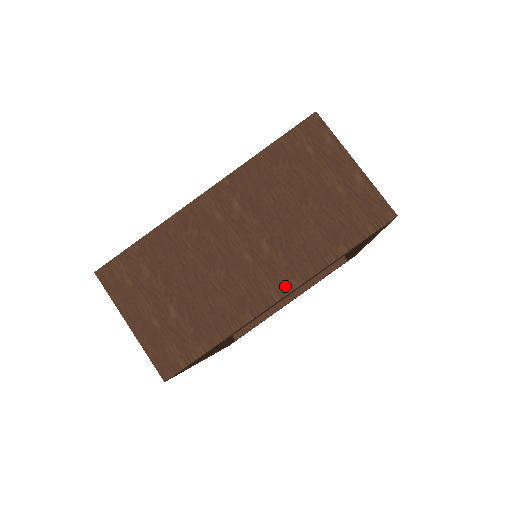
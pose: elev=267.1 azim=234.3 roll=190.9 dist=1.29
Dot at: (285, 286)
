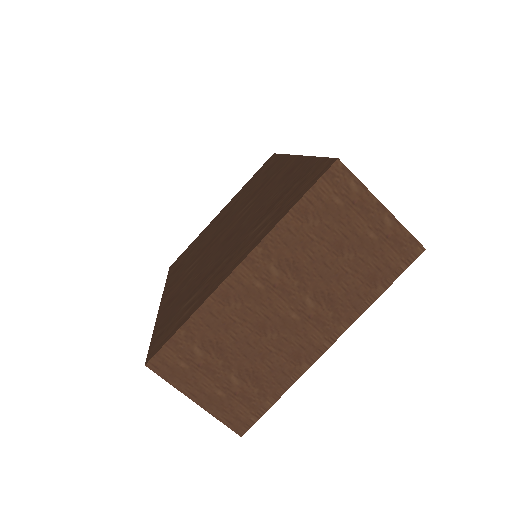
Dot at: (334, 333)
